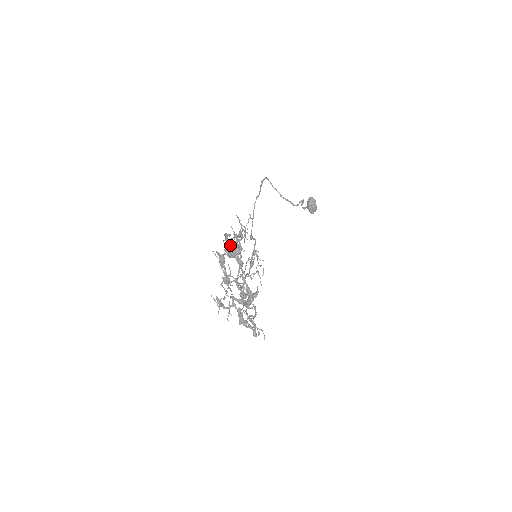
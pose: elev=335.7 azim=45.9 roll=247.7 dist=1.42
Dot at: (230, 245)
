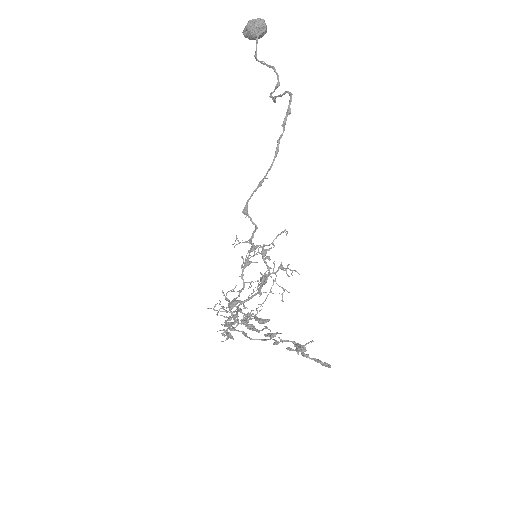
Dot at: occluded
